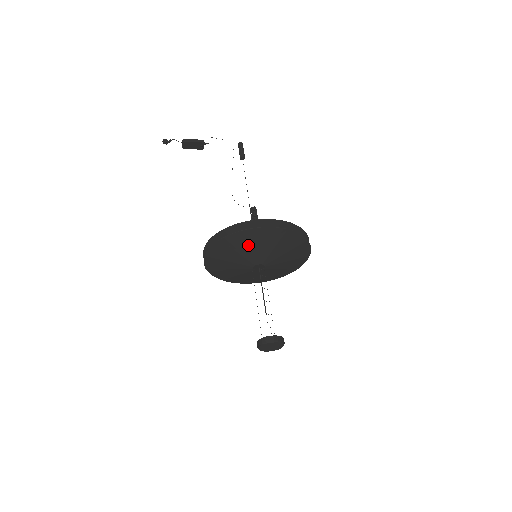
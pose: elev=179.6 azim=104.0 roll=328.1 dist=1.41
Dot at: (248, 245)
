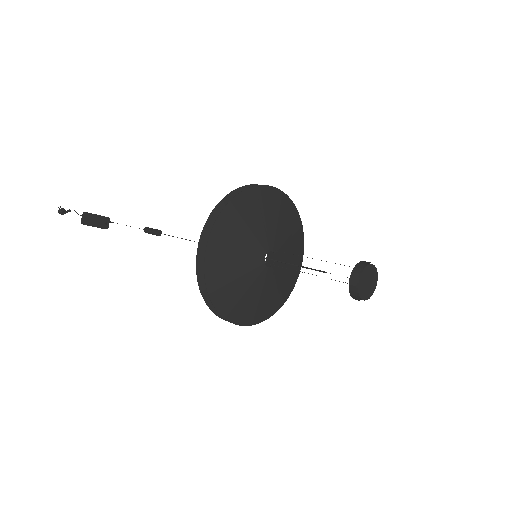
Dot at: (258, 214)
